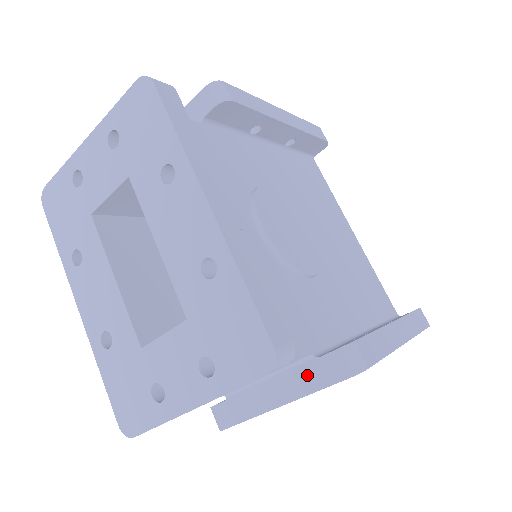
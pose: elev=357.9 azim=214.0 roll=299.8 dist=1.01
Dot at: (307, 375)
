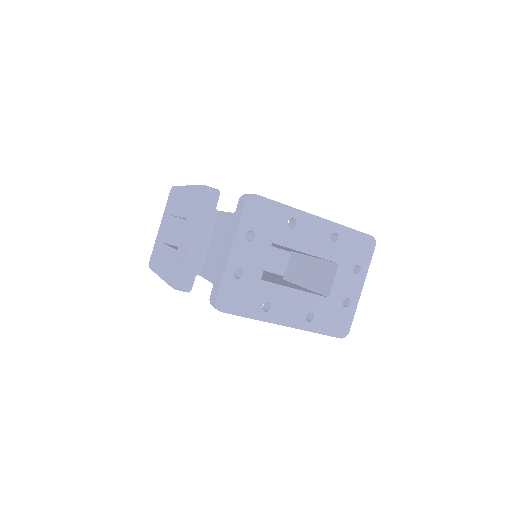
Dot at: occluded
